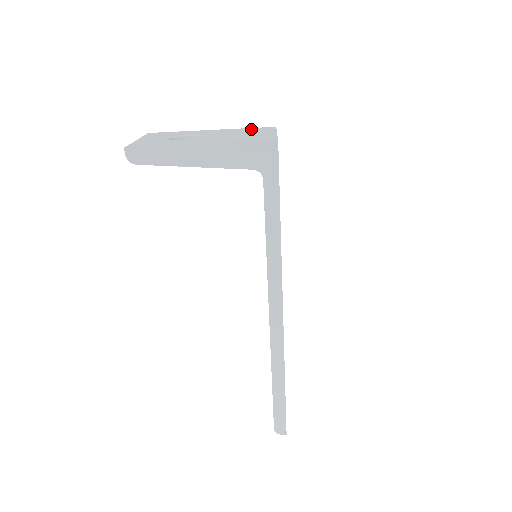
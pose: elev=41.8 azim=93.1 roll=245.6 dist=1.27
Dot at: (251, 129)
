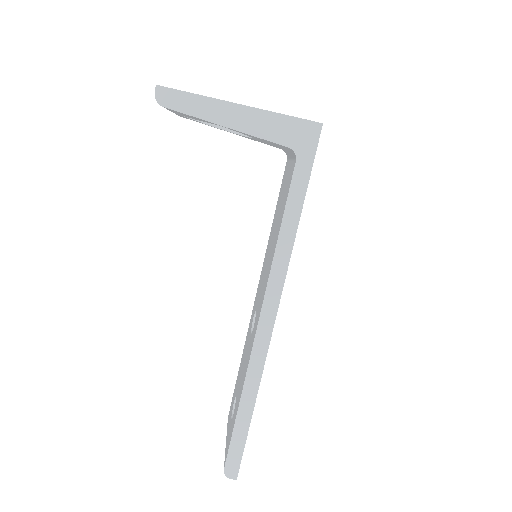
Dot at: occluded
